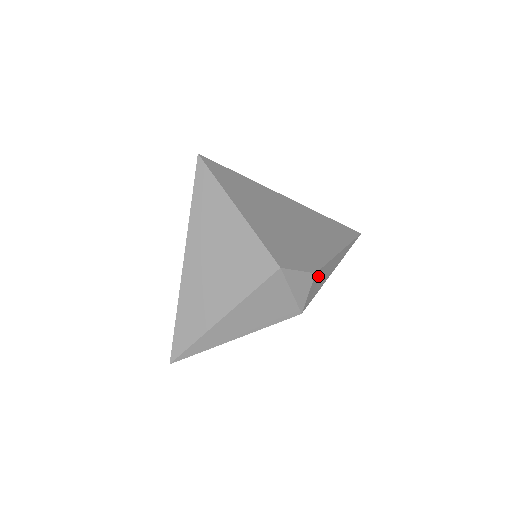
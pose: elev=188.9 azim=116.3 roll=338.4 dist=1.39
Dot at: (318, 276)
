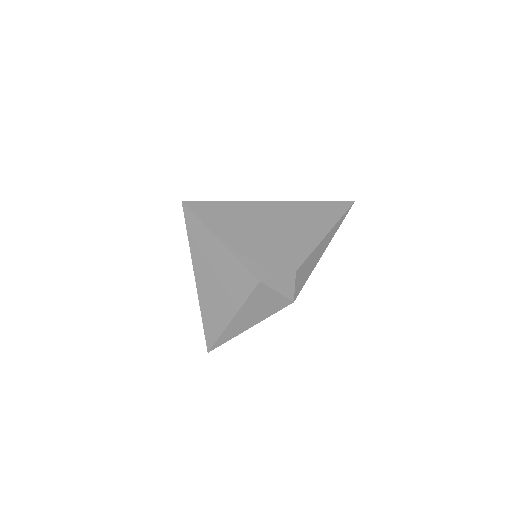
Dot at: (302, 270)
